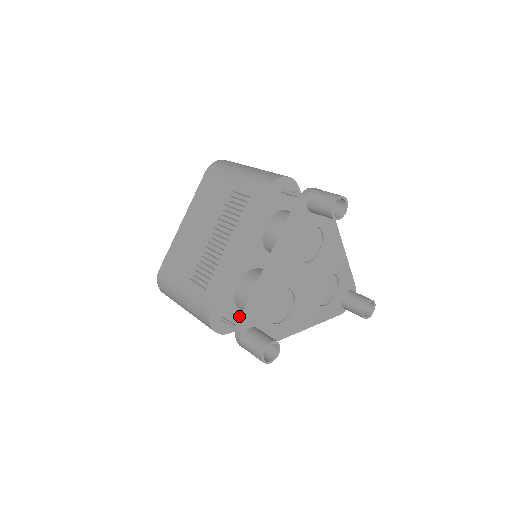
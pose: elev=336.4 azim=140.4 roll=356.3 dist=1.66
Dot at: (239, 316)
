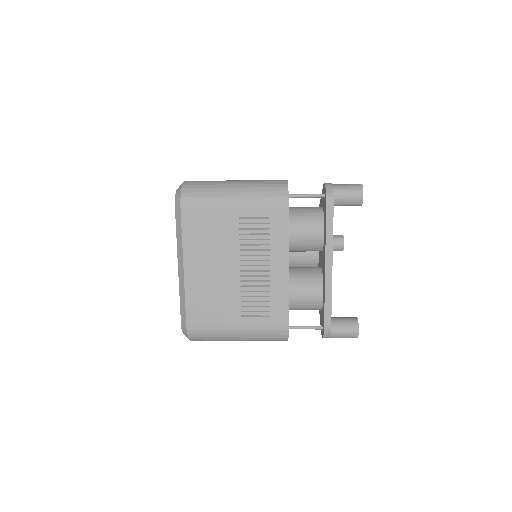
Dot at: occluded
